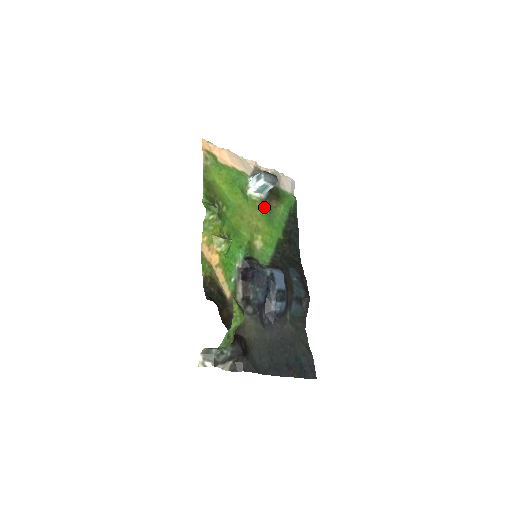
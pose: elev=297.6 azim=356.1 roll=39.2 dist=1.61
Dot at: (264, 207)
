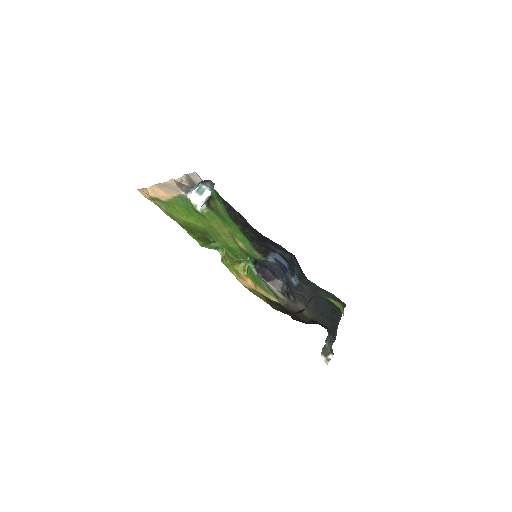
Dot at: (215, 213)
